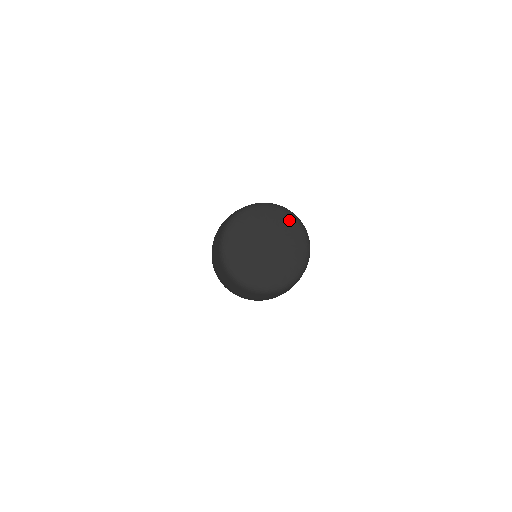
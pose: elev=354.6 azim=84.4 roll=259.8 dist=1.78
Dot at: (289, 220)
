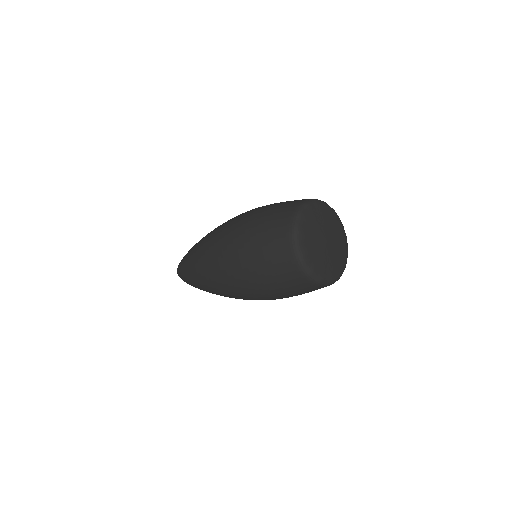
Dot at: (334, 214)
